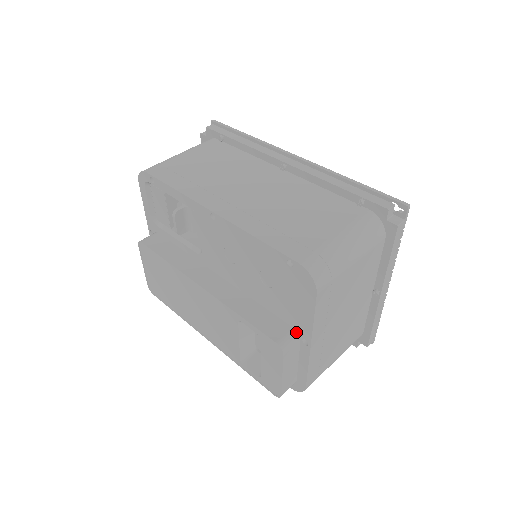
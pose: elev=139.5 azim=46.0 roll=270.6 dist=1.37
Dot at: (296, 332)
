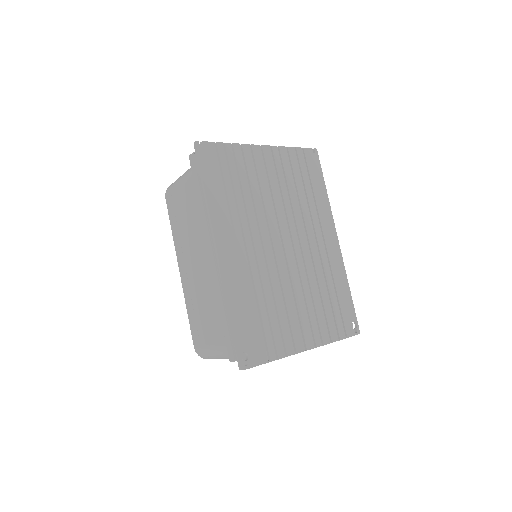
Dot at: occluded
